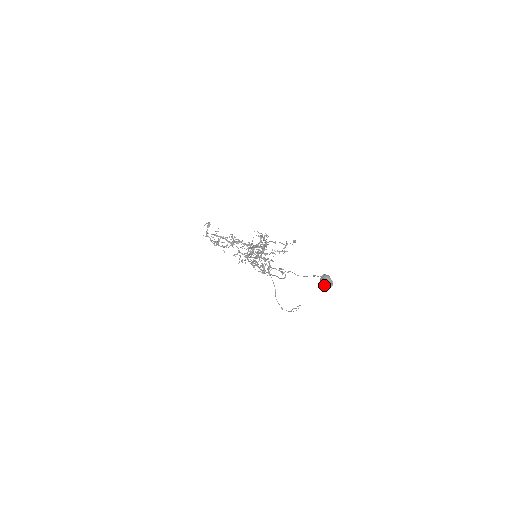
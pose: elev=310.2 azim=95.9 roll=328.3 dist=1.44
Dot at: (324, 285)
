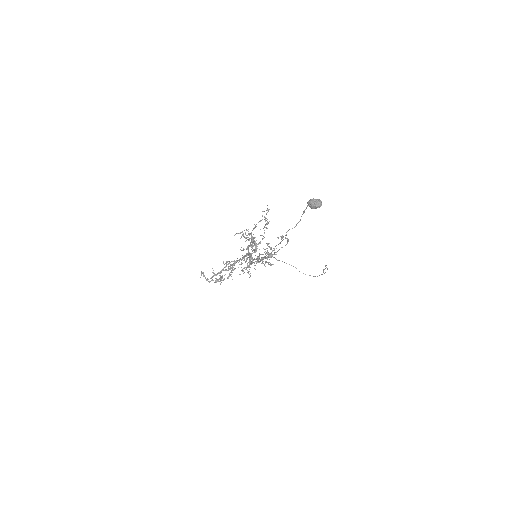
Dot at: (316, 207)
